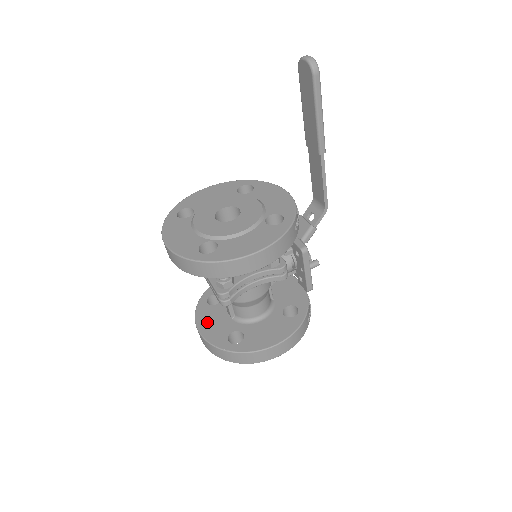
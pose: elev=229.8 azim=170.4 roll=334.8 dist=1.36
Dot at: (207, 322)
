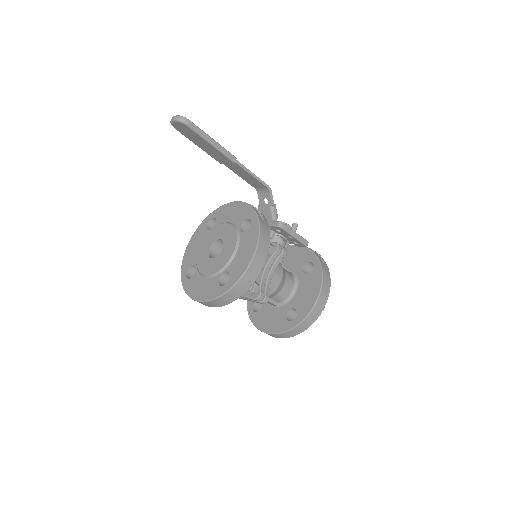
Dot at: (266, 323)
